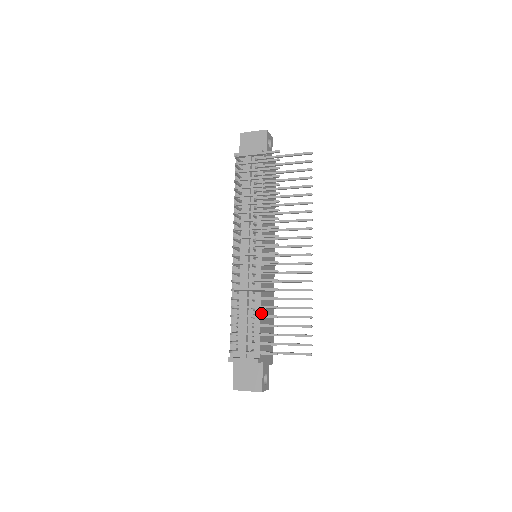
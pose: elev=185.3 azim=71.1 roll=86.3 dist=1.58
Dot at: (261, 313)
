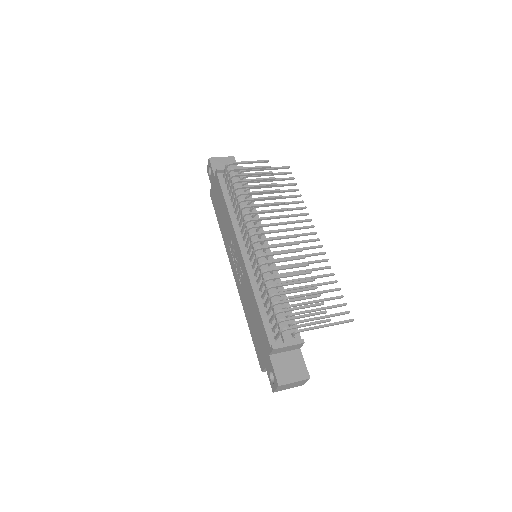
Dot at: occluded
